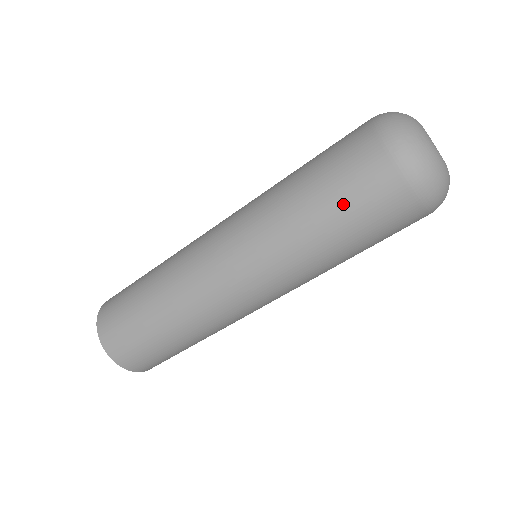
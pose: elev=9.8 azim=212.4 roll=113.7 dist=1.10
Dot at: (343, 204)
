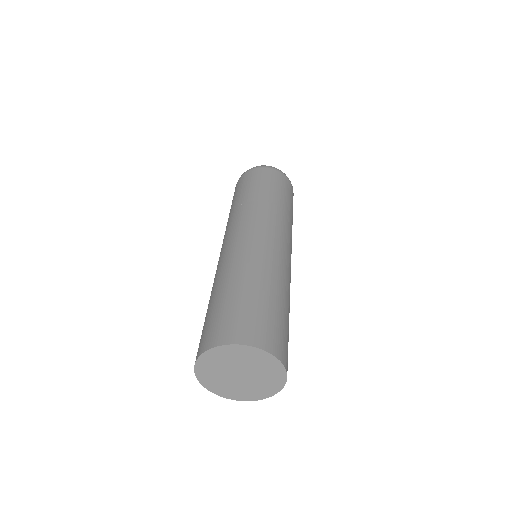
Dot at: (240, 190)
